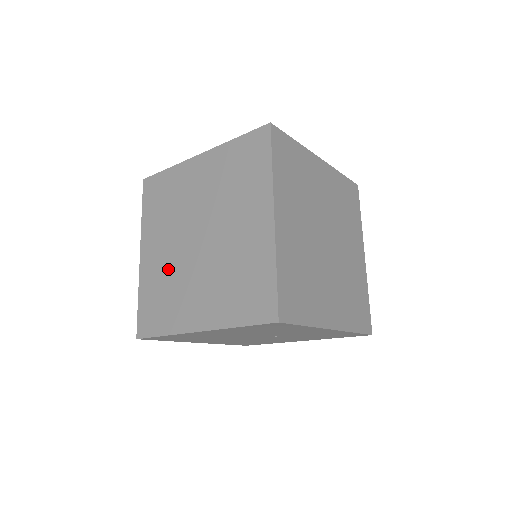
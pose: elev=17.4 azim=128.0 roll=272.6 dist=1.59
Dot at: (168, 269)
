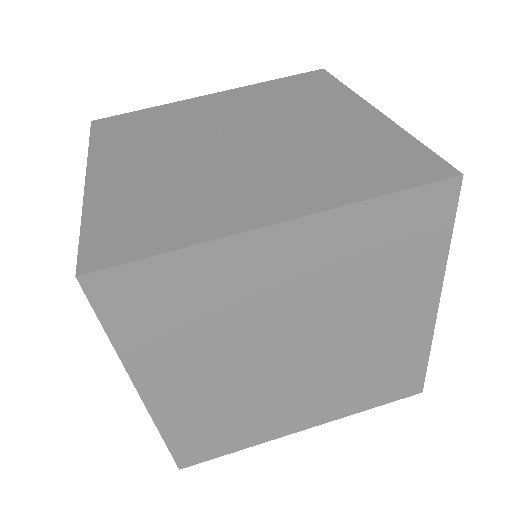
Dot at: occluded
